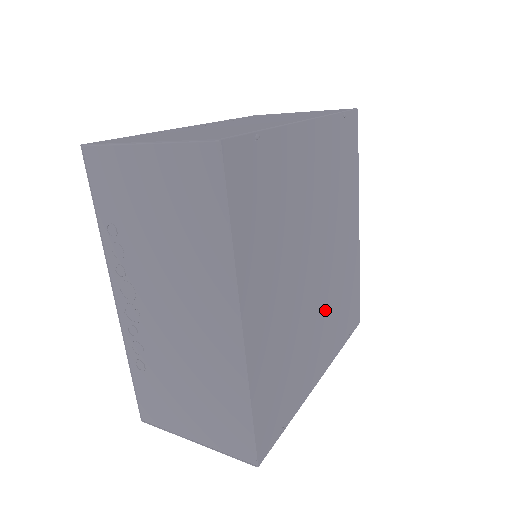
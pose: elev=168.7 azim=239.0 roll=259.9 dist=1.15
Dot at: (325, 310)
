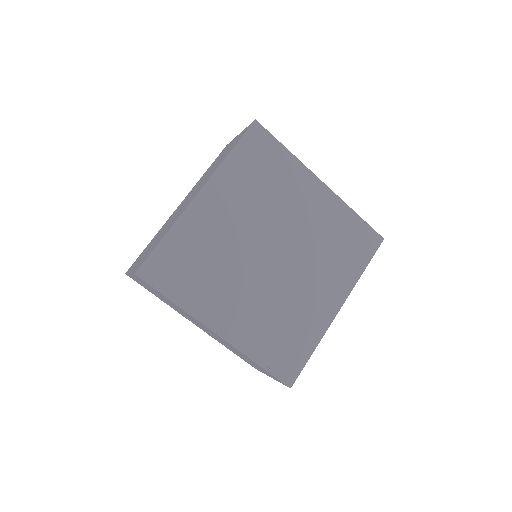
Dot at: (260, 299)
